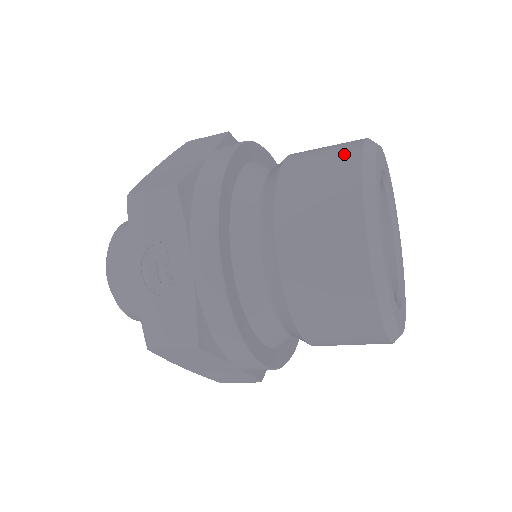
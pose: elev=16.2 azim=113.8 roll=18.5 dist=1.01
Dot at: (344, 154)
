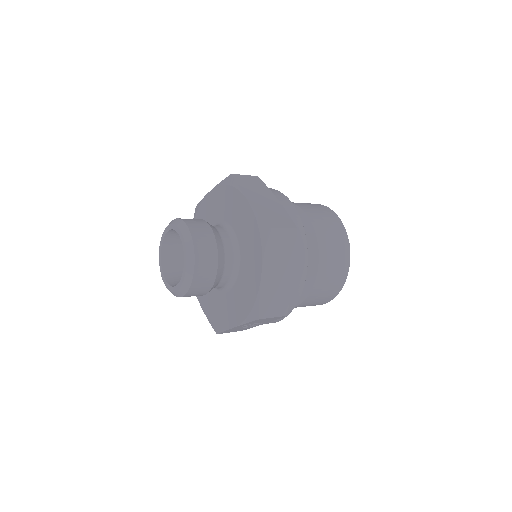
Dot at: (342, 274)
